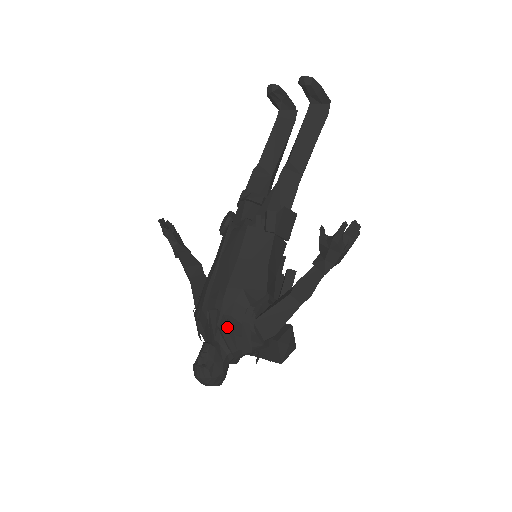
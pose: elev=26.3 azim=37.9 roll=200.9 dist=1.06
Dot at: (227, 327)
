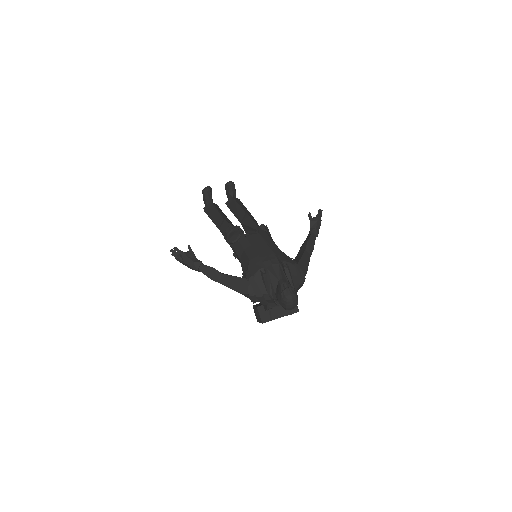
Dot at: (289, 267)
